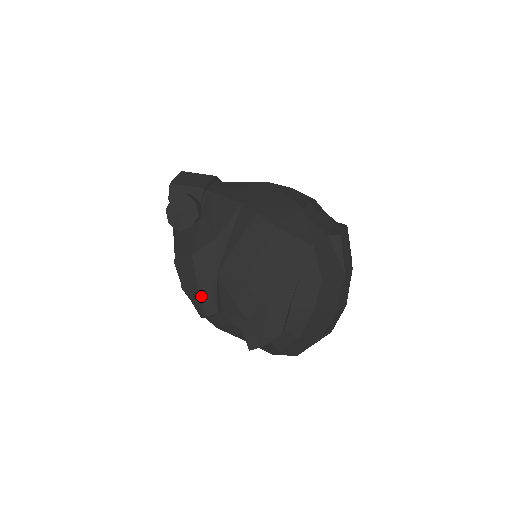
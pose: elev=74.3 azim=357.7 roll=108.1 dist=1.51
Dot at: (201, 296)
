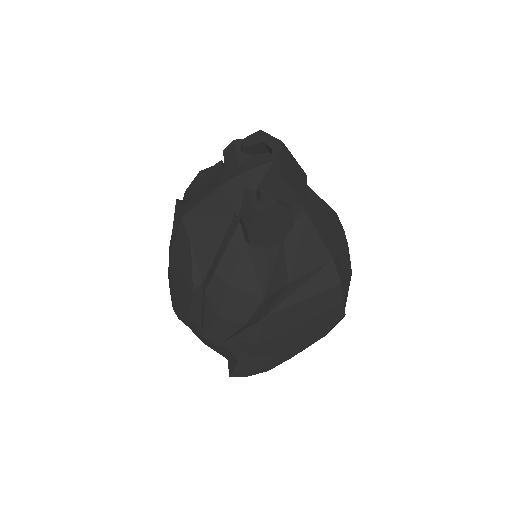
Dot at: (234, 333)
